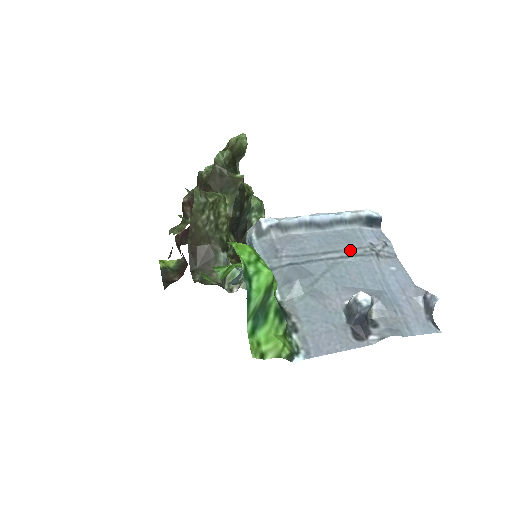
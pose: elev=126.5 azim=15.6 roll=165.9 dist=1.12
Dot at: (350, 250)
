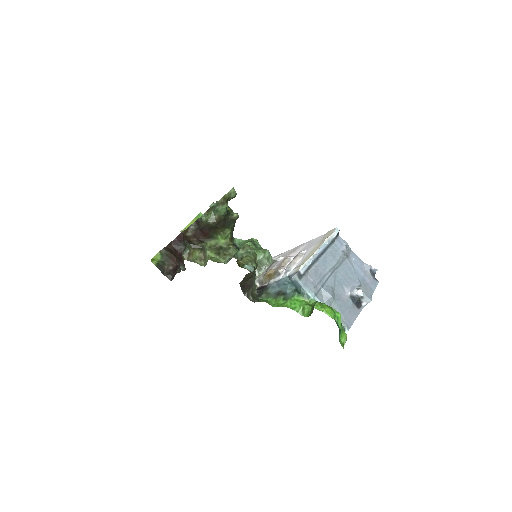
Dot at: (338, 262)
